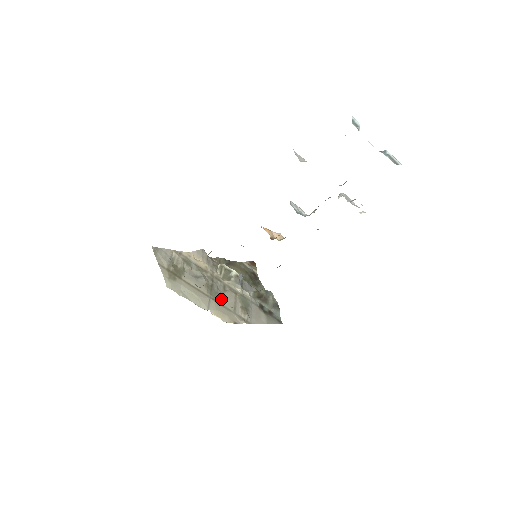
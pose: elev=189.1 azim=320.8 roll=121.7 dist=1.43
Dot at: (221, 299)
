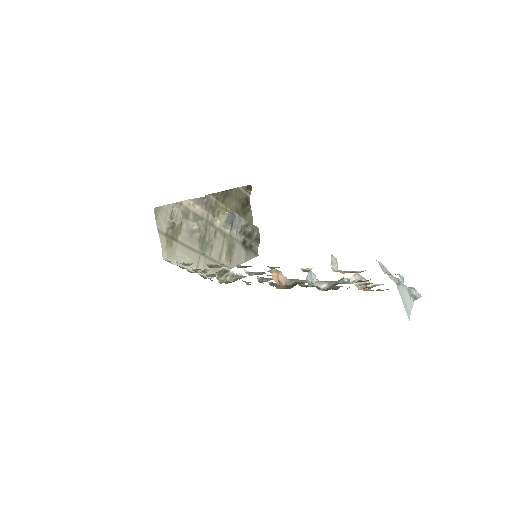
Dot at: (210, 250)
